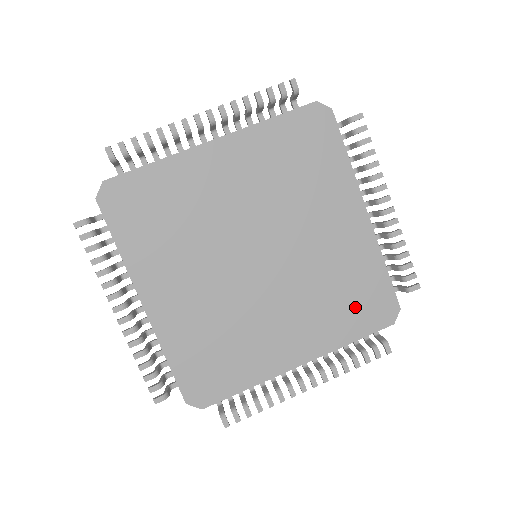
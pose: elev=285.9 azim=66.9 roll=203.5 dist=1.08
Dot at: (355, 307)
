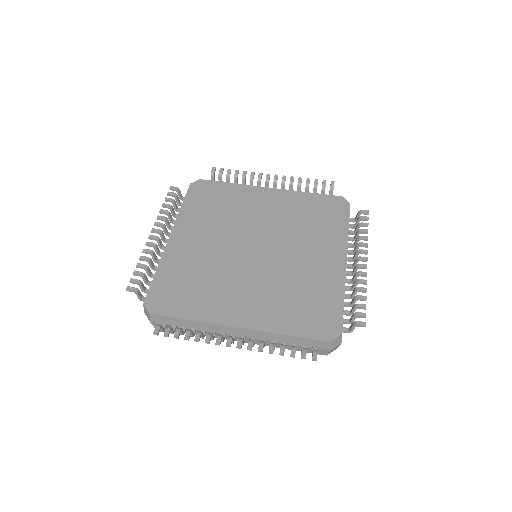
Dot at: (305, 312)
